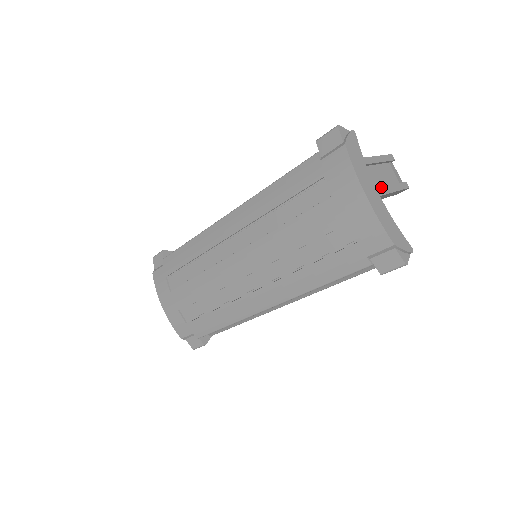
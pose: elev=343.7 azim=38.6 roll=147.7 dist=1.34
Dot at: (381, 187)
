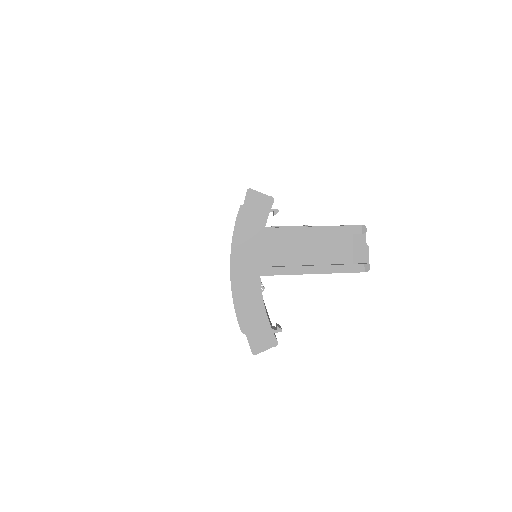
Dot at: (300, 263)
